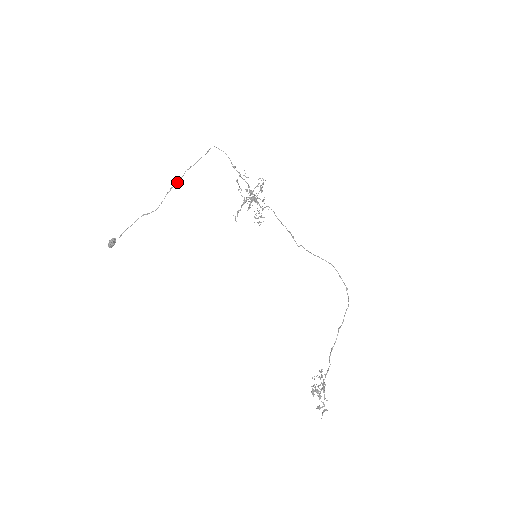
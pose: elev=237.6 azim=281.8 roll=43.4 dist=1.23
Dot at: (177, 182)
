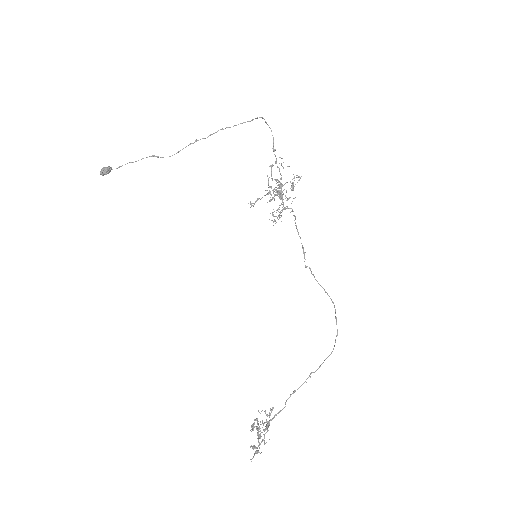
Dot at: occluded
